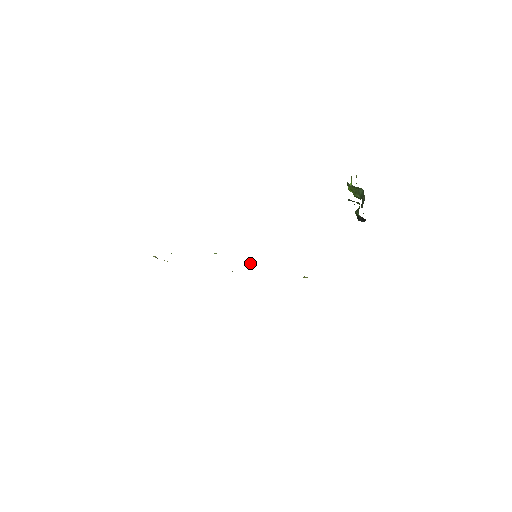
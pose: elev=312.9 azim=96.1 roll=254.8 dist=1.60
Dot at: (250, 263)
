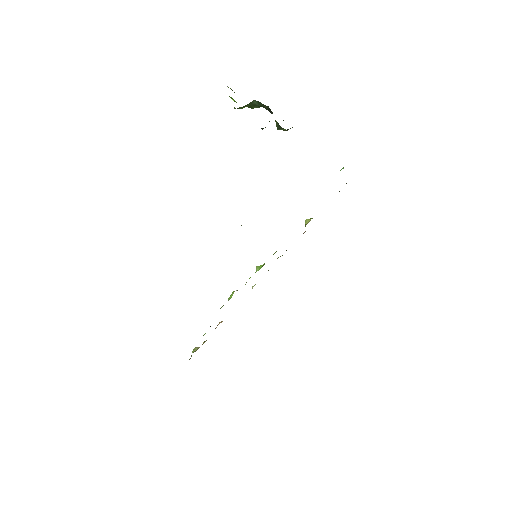
Dot at: (260, 267)
